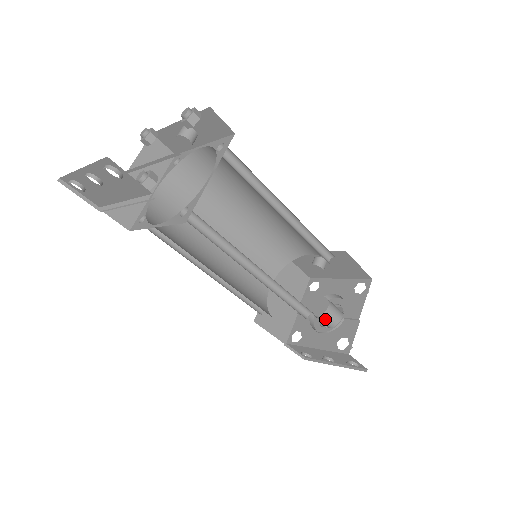
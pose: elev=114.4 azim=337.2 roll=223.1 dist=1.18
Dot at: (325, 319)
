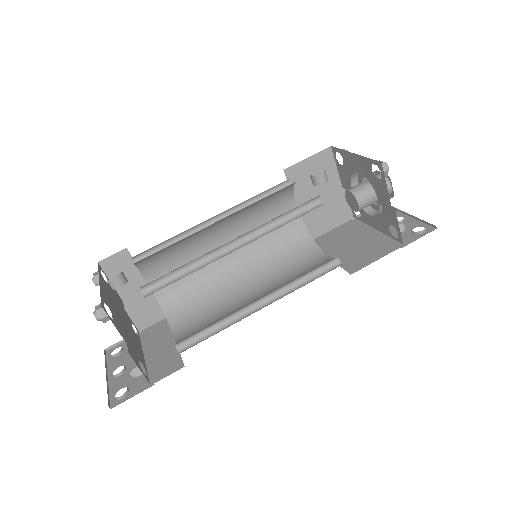
Dot at: (365, 207)
